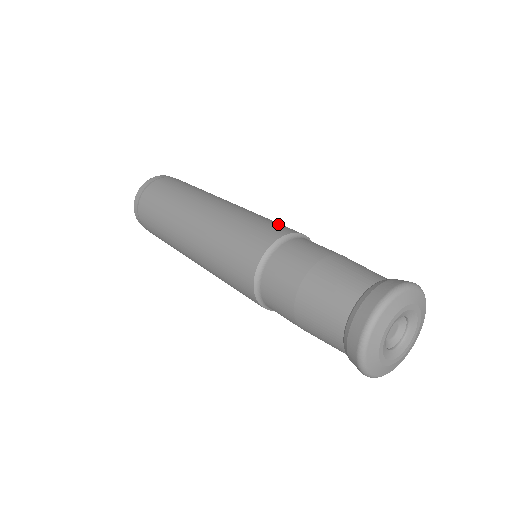
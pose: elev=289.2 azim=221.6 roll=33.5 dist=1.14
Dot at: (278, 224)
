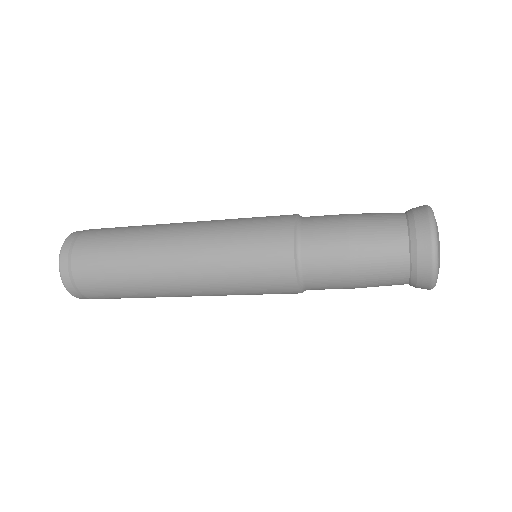
Dot at: (266, 232)
